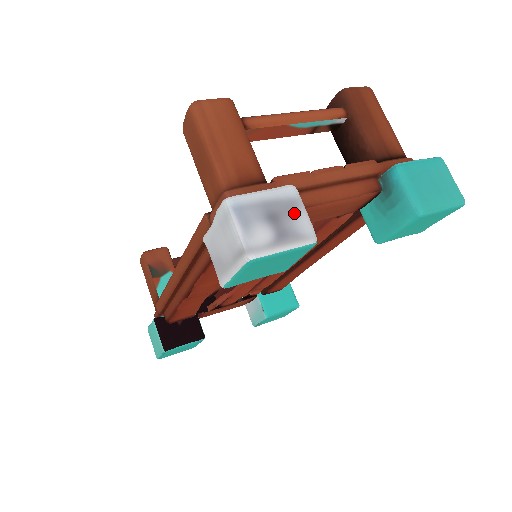
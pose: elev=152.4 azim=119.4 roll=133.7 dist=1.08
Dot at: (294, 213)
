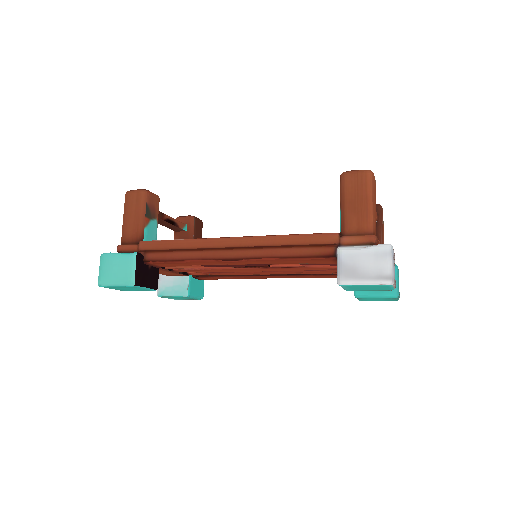
Dot at: occluded
